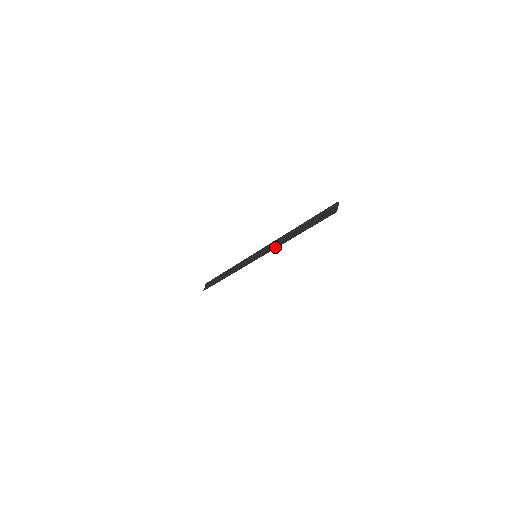
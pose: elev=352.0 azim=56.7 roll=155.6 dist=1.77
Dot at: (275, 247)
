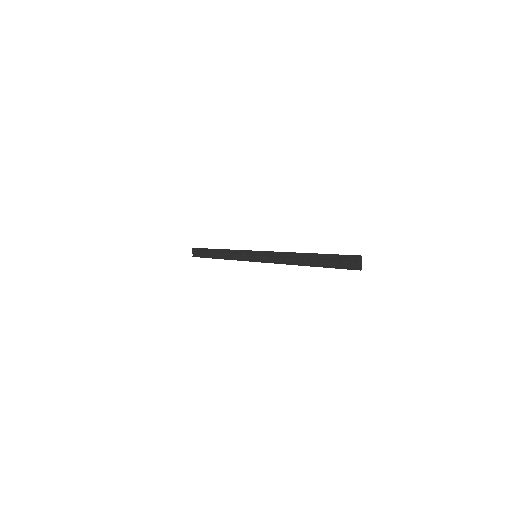
Dot at: occluded
